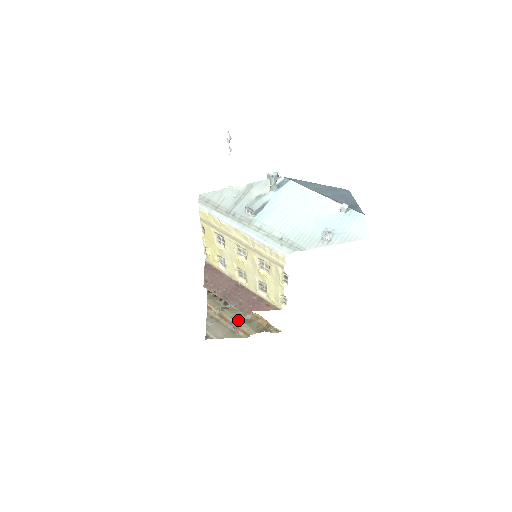
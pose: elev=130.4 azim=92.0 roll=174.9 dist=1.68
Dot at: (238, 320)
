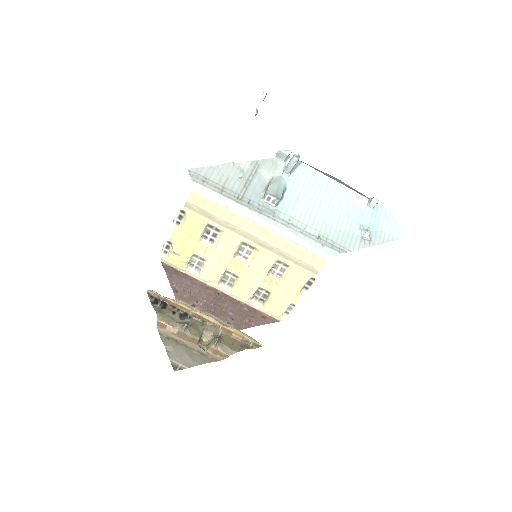
Dot at: (204, 338)
